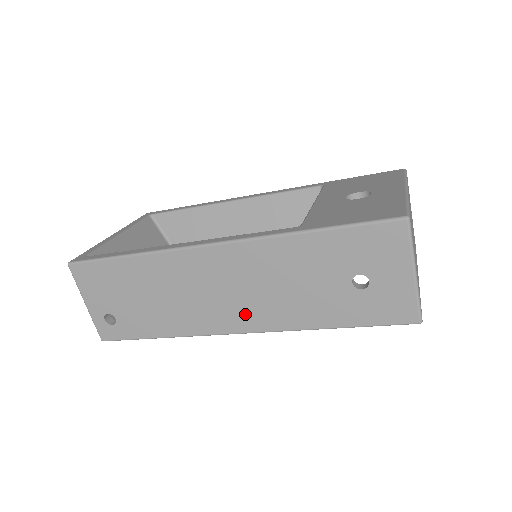
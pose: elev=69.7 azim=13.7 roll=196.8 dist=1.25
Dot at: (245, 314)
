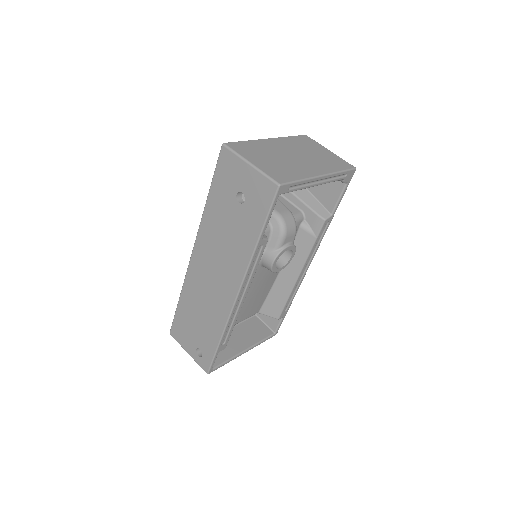
Dot at: (228, 279)
